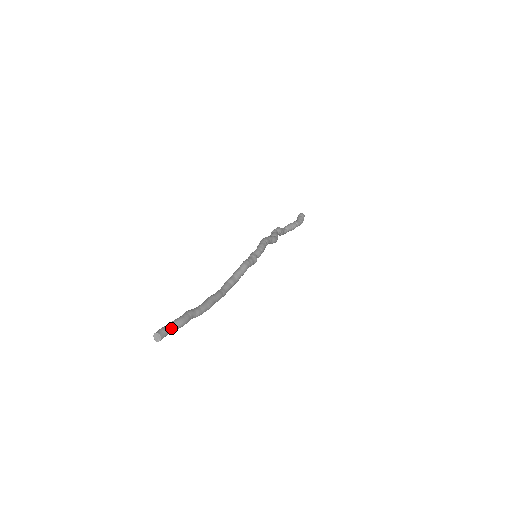
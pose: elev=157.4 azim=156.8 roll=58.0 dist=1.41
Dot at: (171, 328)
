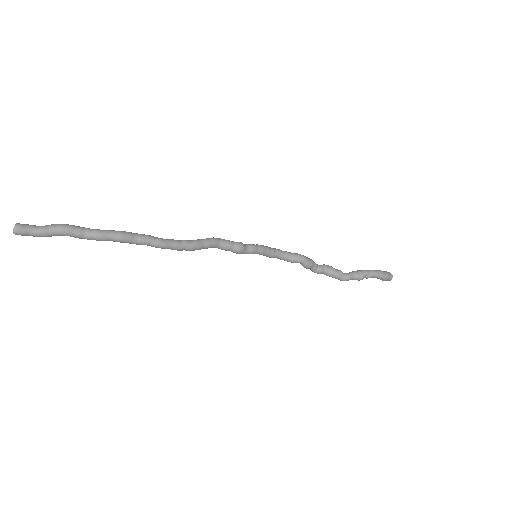
Dot at: (40, 226)
